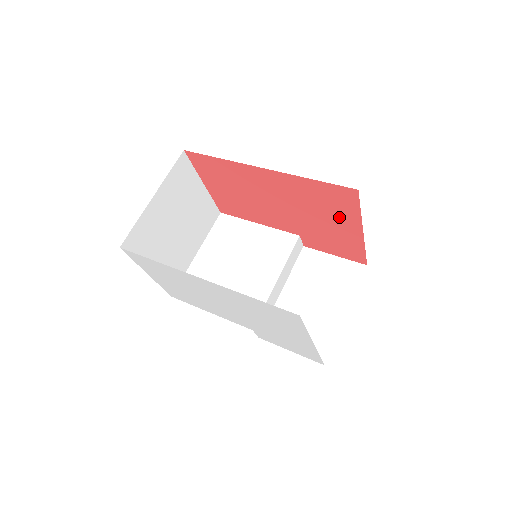
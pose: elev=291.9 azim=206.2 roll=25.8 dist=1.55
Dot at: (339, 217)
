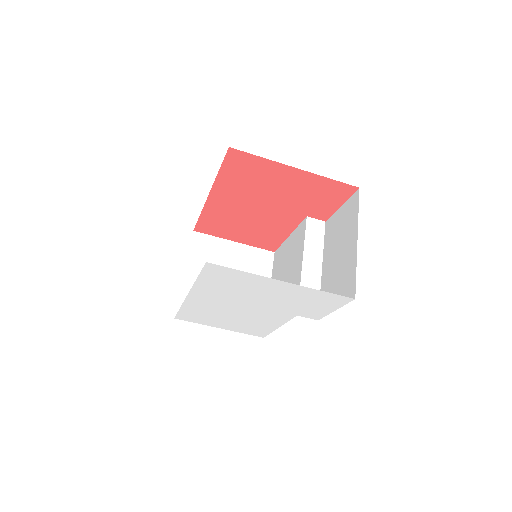
Dot at: (272, 176)
